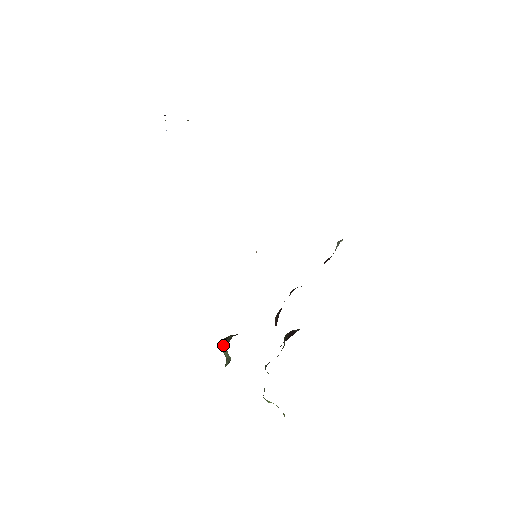
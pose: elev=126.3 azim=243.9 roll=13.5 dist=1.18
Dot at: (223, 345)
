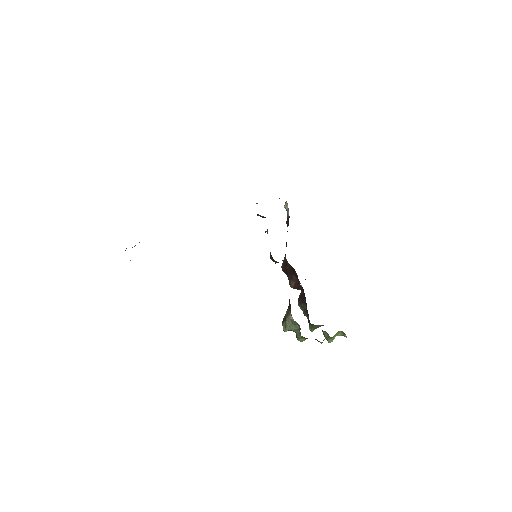
Dot at: (287, 324)
